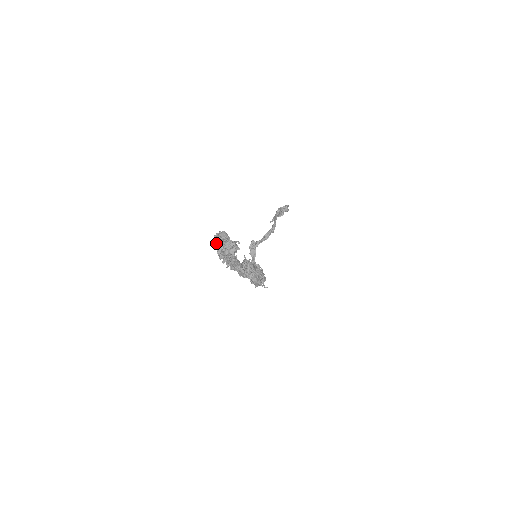
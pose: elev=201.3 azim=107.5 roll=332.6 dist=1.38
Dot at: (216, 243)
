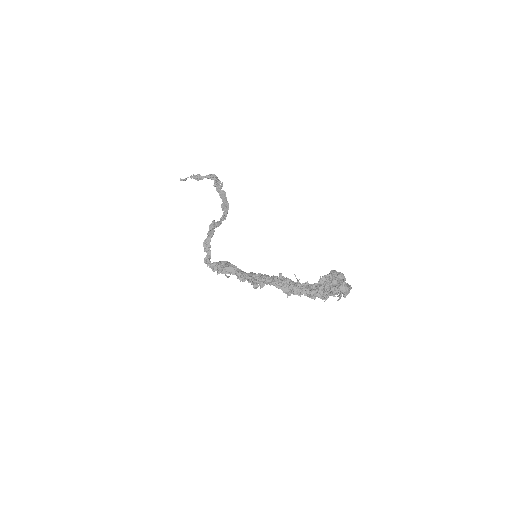
Dot at: (345, 288)
